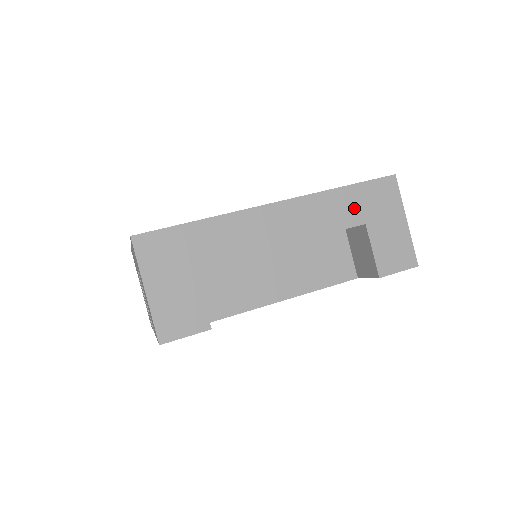
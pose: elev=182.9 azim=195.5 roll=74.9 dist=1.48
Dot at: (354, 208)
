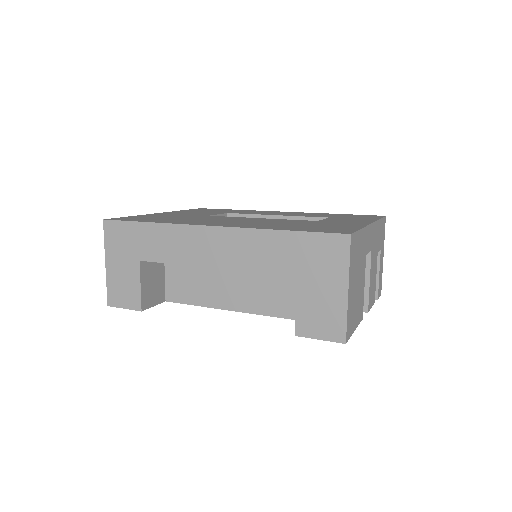
Dot at: (289, 256)
